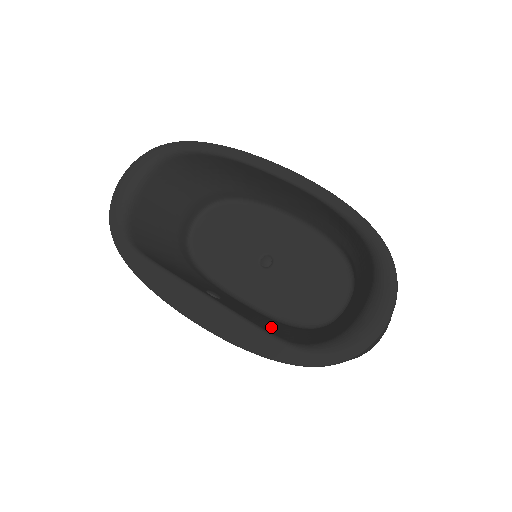
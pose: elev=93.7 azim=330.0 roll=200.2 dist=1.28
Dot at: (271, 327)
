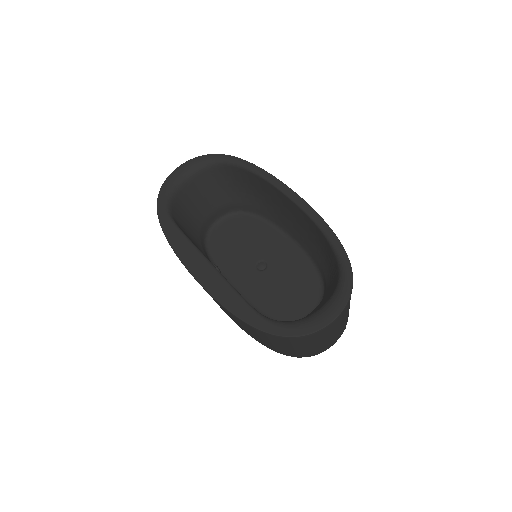
Dot at: occluded
